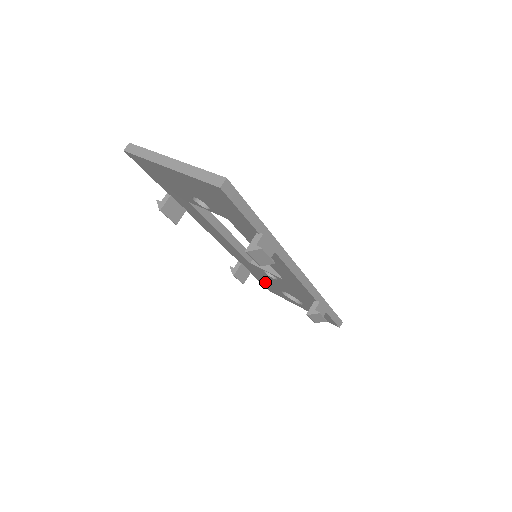
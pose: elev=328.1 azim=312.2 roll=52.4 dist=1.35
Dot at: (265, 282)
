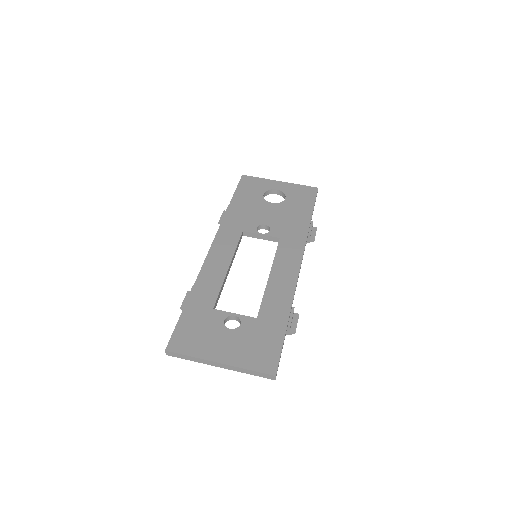
Dot at: occluded
